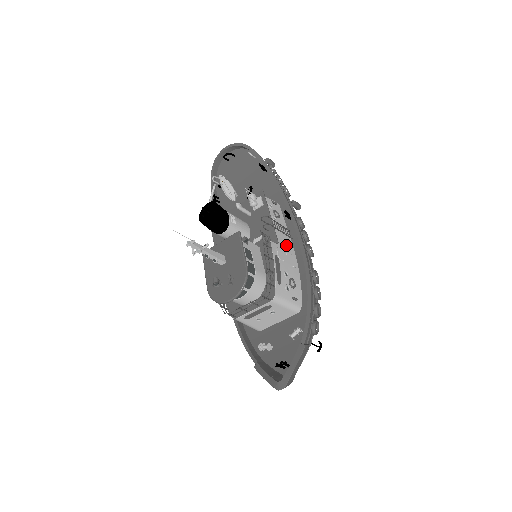
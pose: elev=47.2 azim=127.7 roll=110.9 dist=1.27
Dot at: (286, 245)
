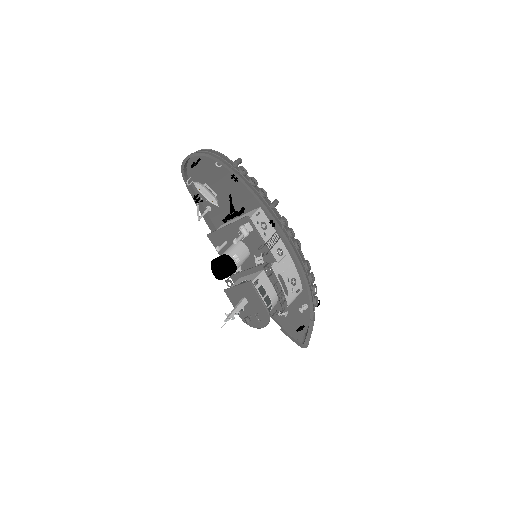
Dot at: (279, 250)
